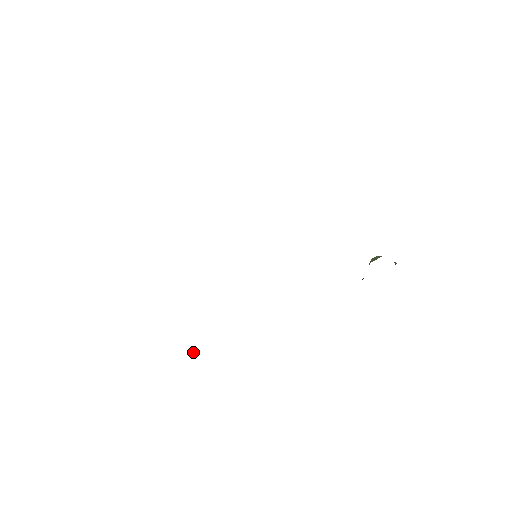
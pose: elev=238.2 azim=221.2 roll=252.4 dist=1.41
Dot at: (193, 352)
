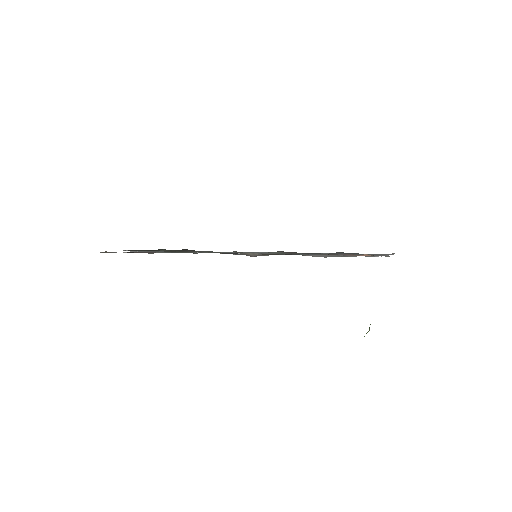
Dot at: occluded
